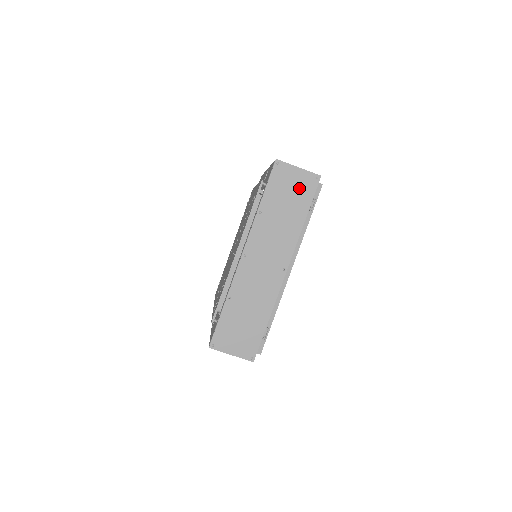
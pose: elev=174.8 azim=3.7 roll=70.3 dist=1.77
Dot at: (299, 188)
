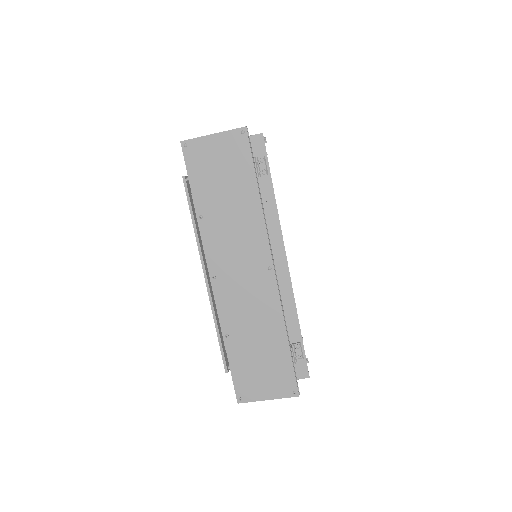
Dot at: (228, 159)
